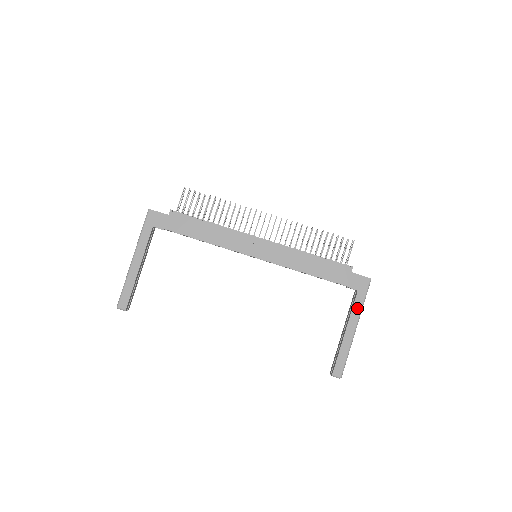
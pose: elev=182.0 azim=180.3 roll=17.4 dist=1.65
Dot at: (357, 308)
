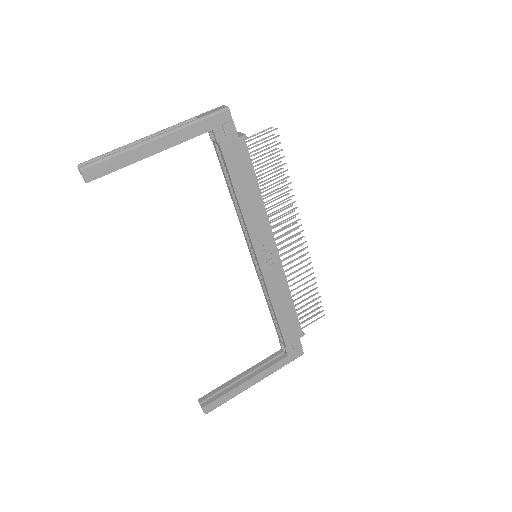
Dot at: (274, 368)
